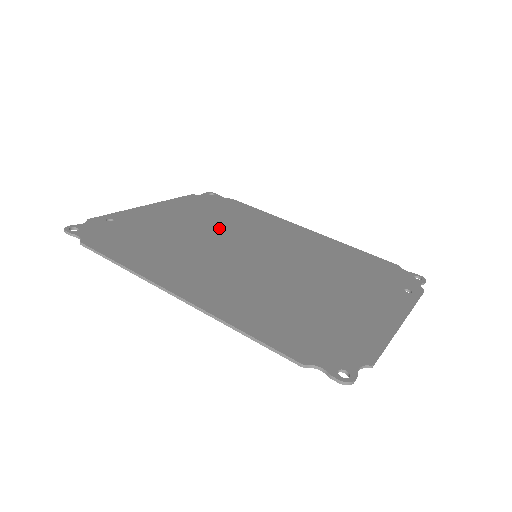
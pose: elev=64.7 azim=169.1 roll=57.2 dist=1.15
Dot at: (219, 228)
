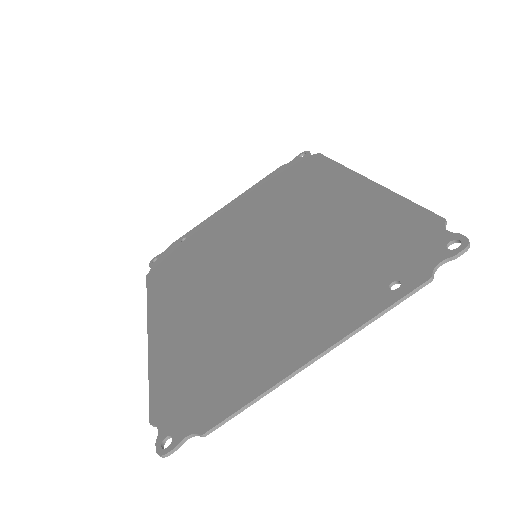
Dot at: (258, 218)
